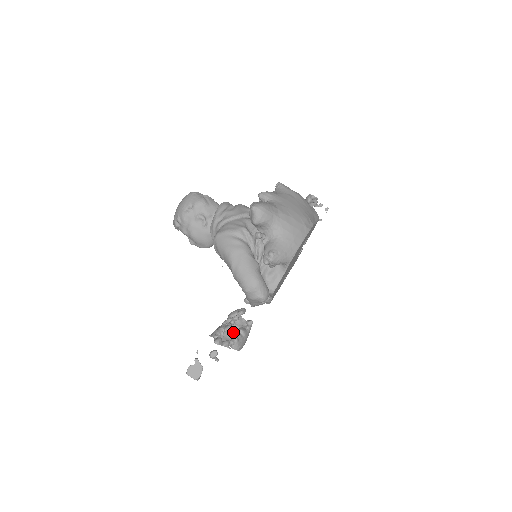
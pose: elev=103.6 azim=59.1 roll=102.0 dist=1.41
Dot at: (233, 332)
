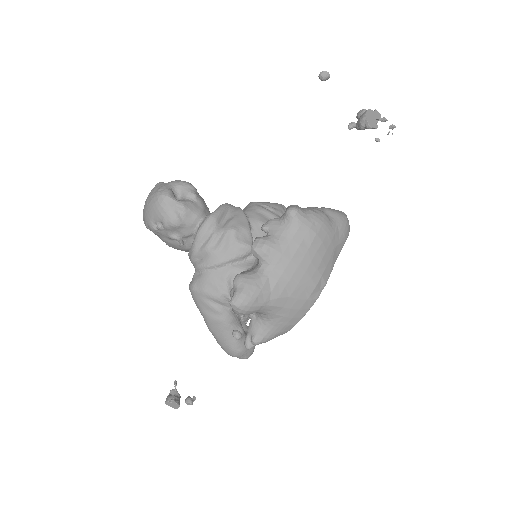
Dot at: occluded
